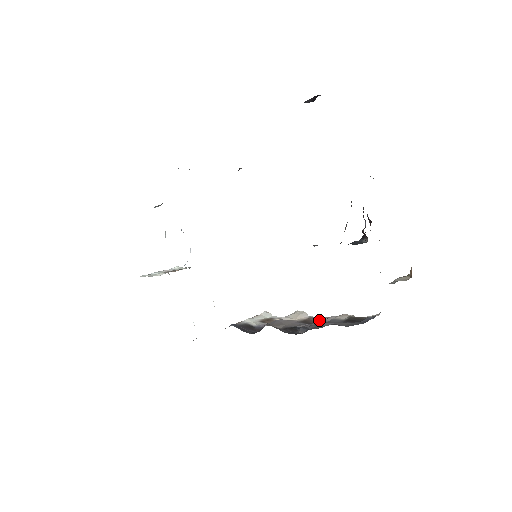
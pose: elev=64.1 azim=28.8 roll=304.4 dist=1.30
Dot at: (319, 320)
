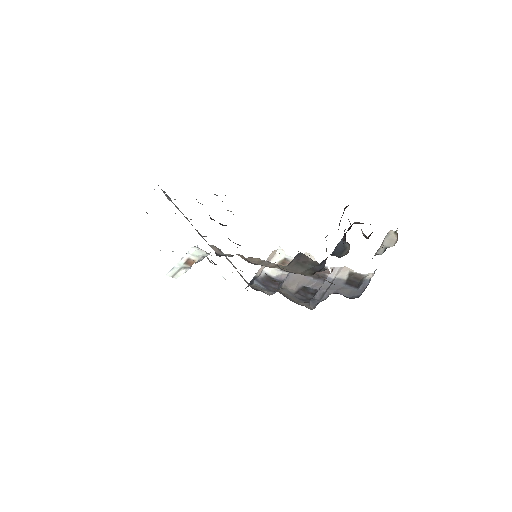
Dot at: (325, 270)
